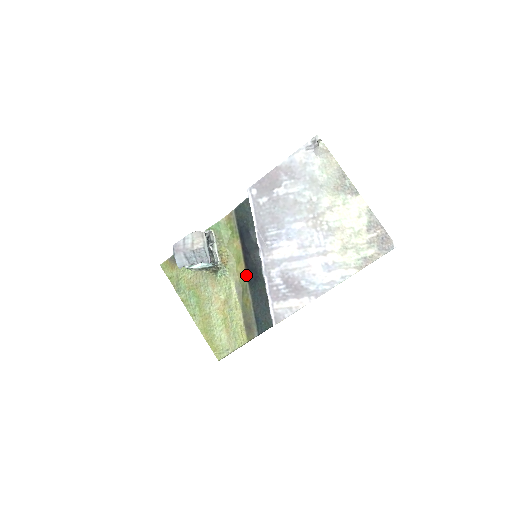
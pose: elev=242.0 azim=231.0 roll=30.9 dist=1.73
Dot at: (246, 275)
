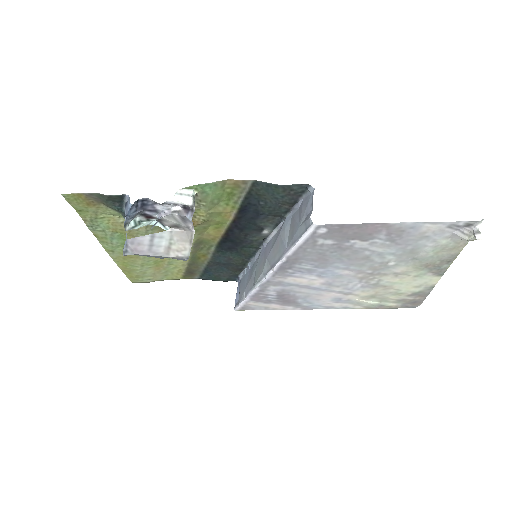
Dot at: (219, 240)
